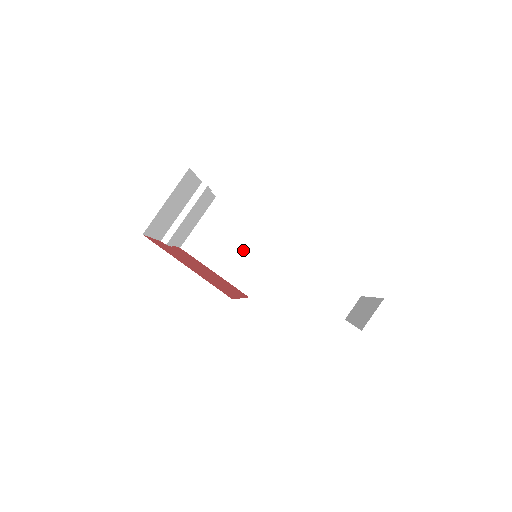
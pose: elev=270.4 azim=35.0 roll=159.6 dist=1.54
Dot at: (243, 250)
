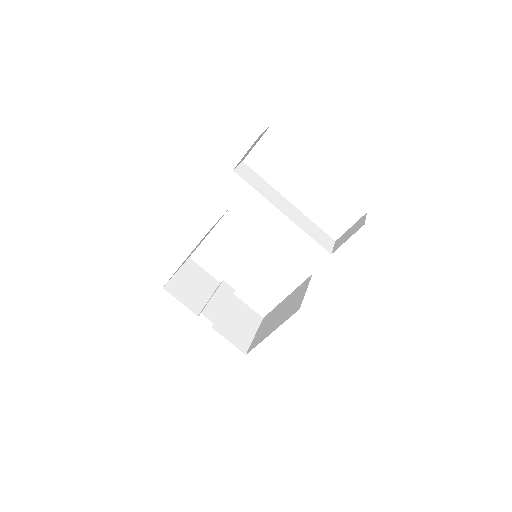
Dot at: (287, 306)
